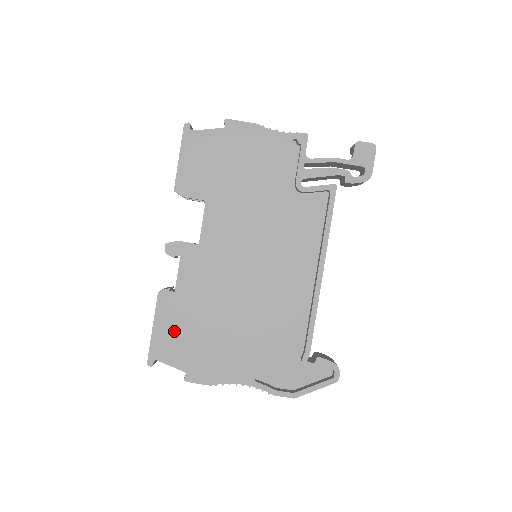
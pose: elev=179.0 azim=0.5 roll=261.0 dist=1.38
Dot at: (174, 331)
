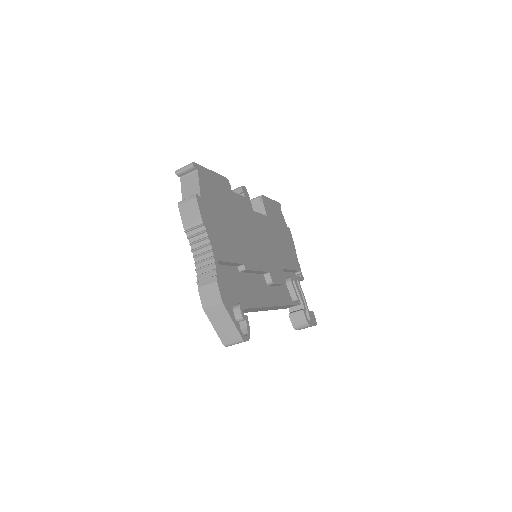
Dot at: (216, 188)
